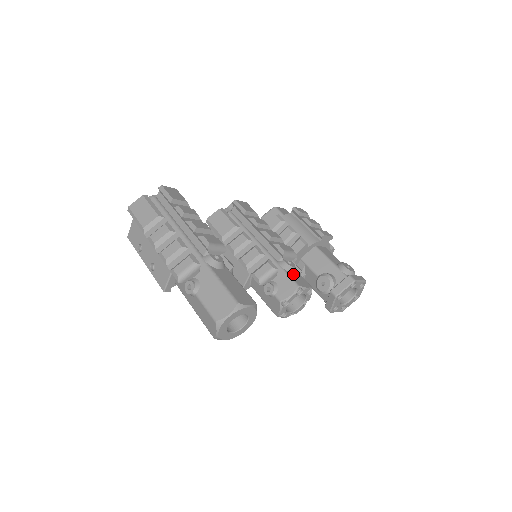
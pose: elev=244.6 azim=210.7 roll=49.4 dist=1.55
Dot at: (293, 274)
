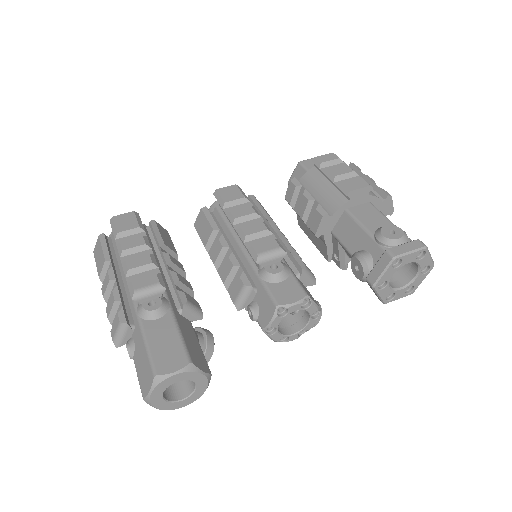
Dot at: (278, 284)
